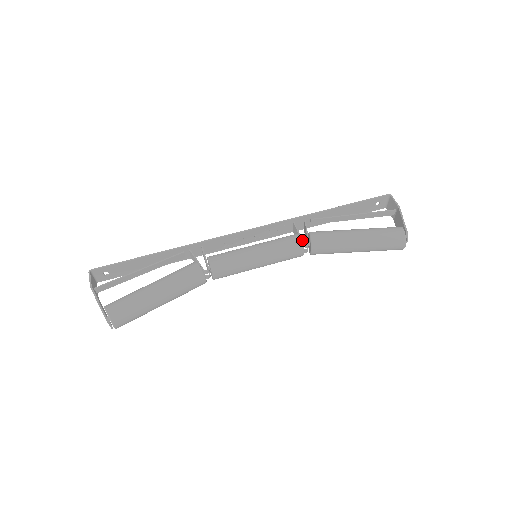
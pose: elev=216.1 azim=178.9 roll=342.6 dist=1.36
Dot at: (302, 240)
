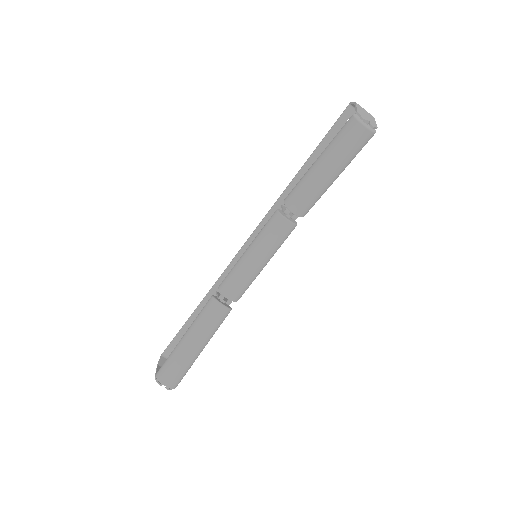
Dot at: (282, 211)
